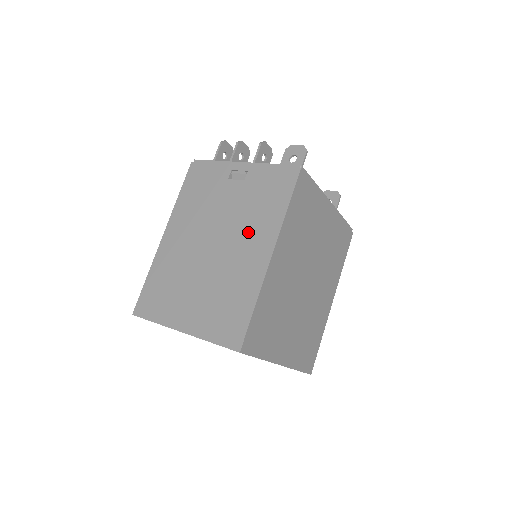
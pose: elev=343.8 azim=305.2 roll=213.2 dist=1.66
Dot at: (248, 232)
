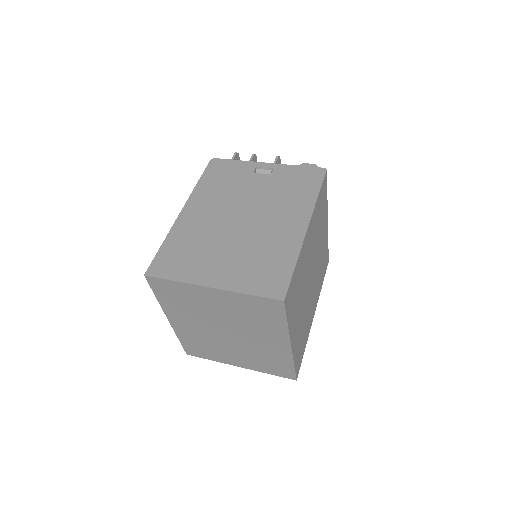
Dot at: (280, 210)
